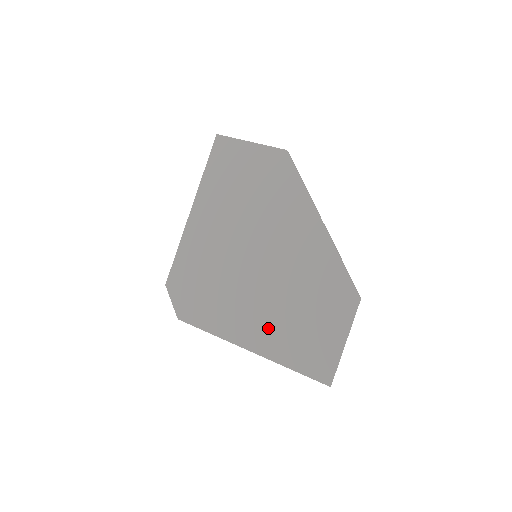
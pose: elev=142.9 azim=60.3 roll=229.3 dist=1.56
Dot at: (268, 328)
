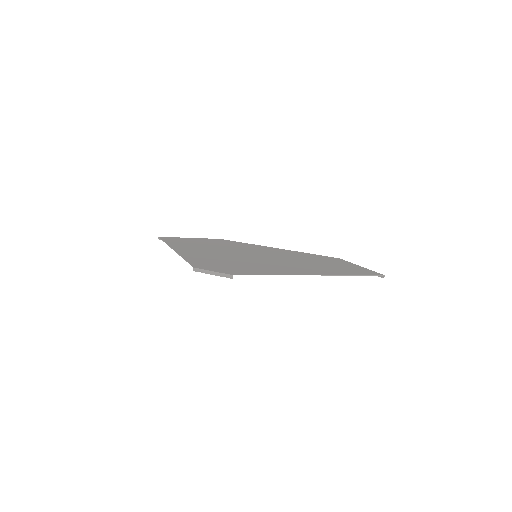
Dot at: (311, 268)
